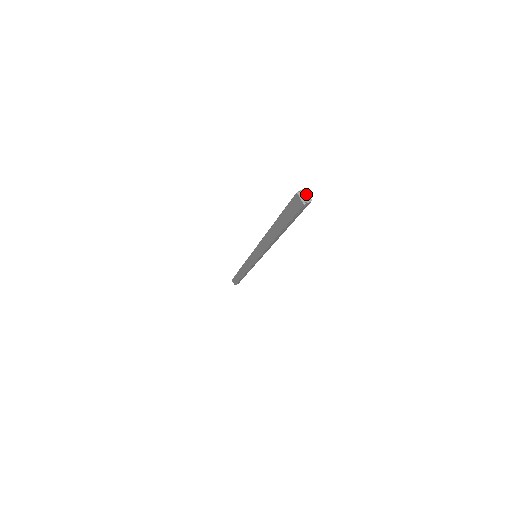
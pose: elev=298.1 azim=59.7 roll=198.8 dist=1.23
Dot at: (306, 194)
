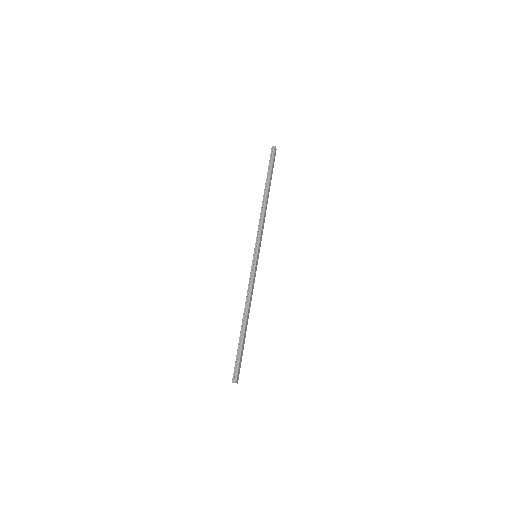
Dot at: (275, 148)
